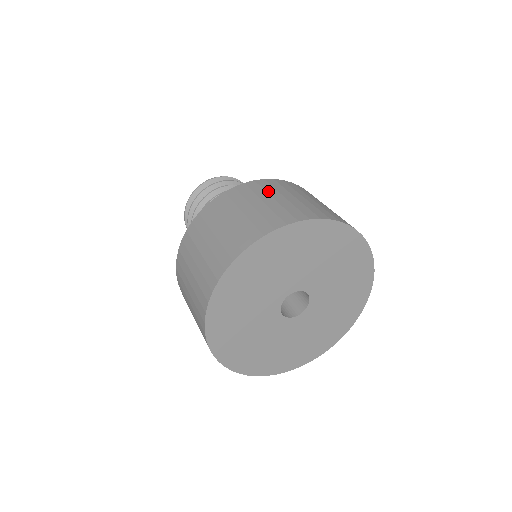
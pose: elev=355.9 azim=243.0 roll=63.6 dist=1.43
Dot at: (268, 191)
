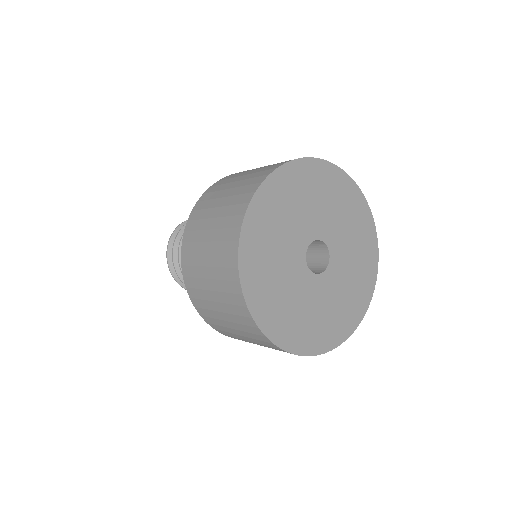
Dot at: occluded
